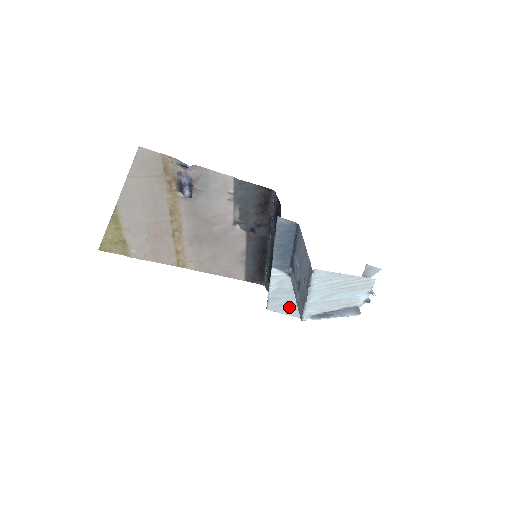
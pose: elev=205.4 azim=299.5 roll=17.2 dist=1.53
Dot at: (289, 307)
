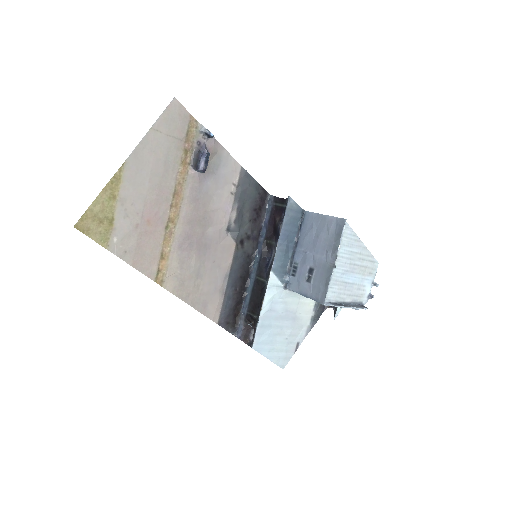
Dot at: (275, 346)
